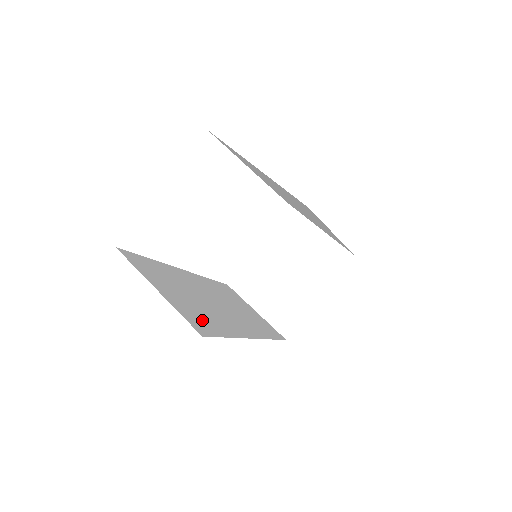
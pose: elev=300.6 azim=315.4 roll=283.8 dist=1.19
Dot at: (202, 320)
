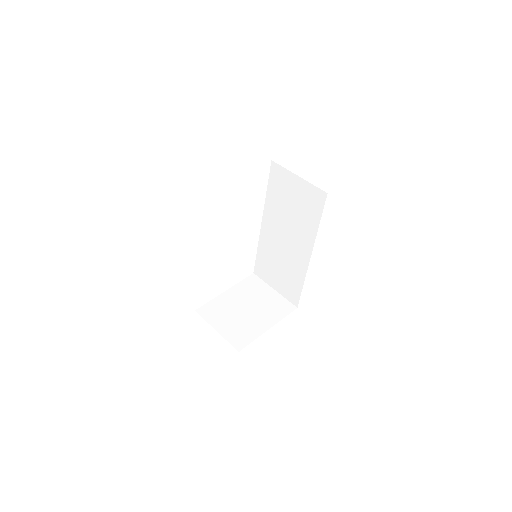
Dot at: occluded
